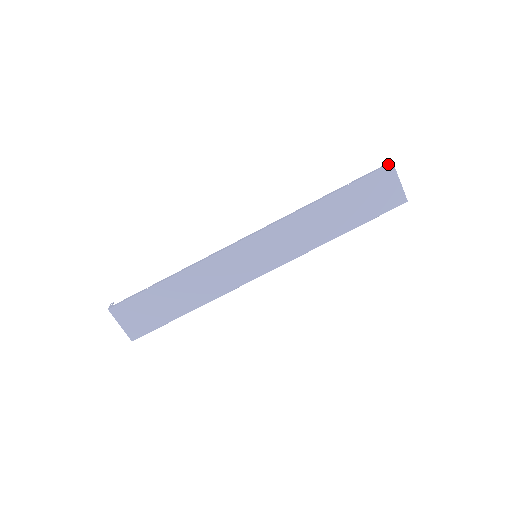
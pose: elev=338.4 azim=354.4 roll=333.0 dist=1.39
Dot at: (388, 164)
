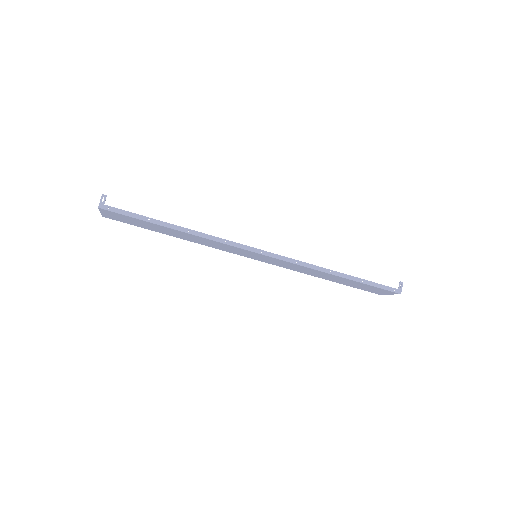
Dot at: (398, 293)
